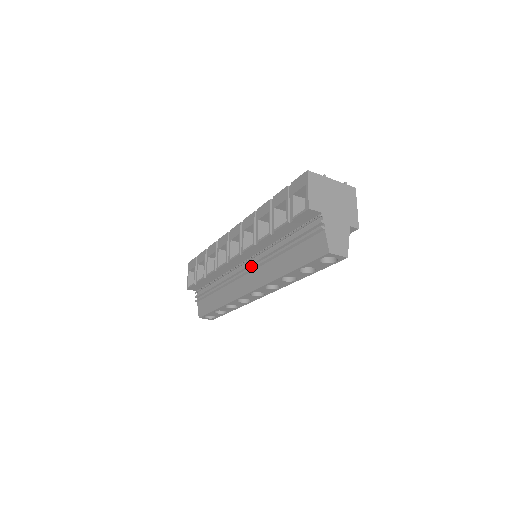
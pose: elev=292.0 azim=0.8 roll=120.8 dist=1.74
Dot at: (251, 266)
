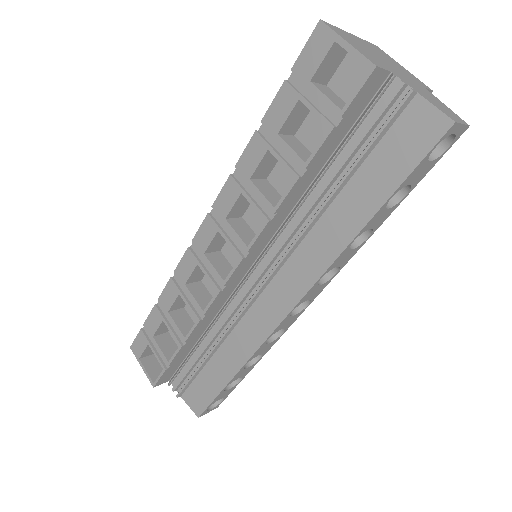
Dot at: (268, 269)
